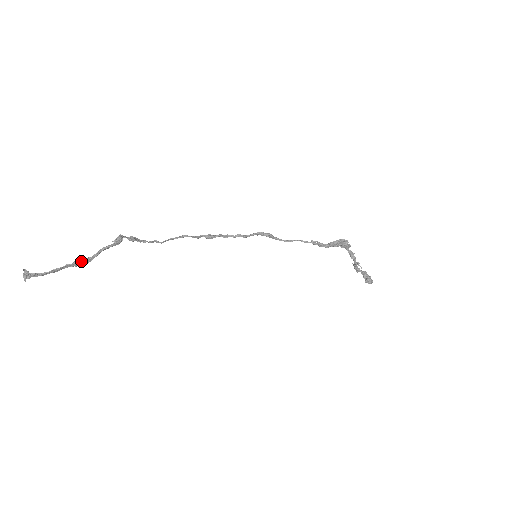
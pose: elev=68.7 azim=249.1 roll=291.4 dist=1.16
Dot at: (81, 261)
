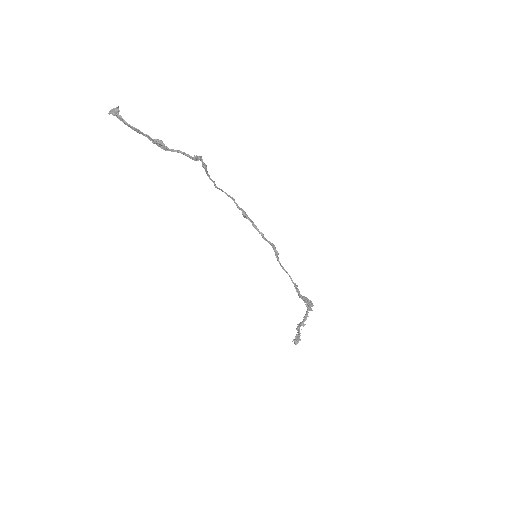
Dot at: (160, 144)
